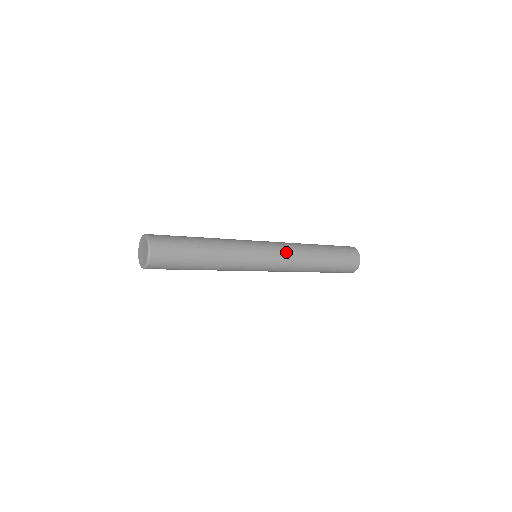
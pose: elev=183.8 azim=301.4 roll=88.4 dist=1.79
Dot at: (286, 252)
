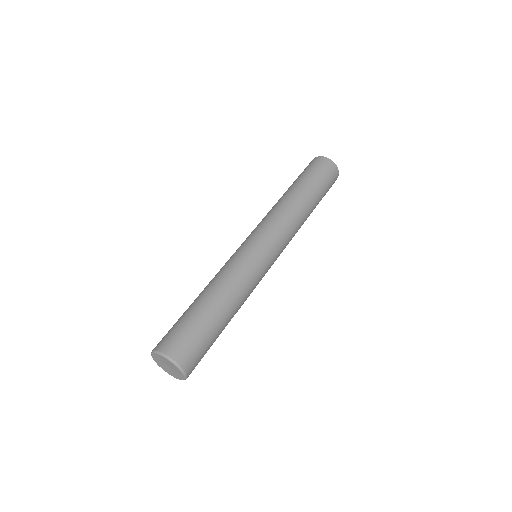
Dot at: occluded
